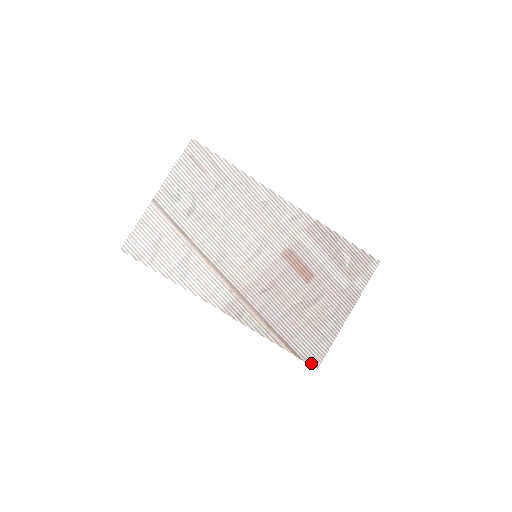
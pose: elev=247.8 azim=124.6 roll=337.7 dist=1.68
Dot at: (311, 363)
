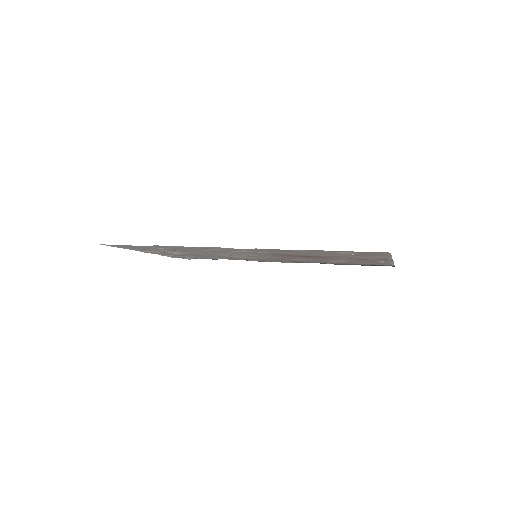
Dot at: occluded
